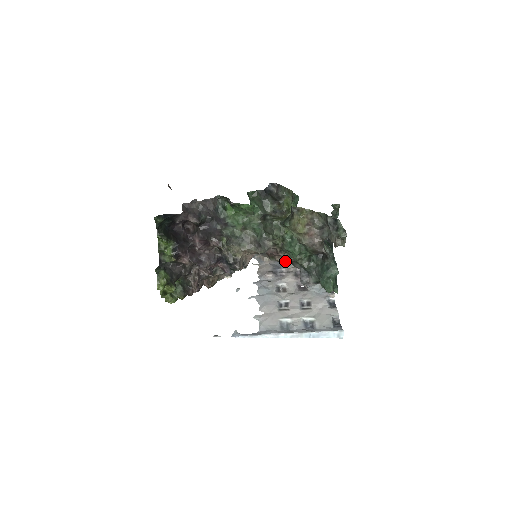
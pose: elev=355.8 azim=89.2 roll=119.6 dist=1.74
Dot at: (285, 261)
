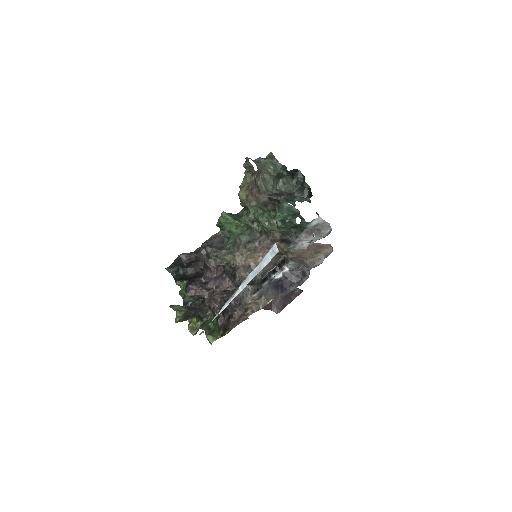
Dot at: occluded
